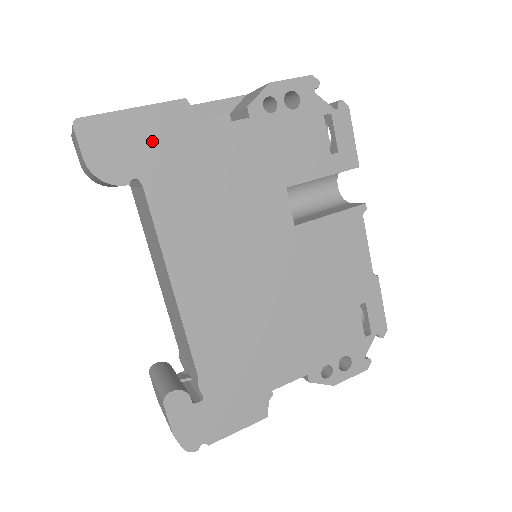
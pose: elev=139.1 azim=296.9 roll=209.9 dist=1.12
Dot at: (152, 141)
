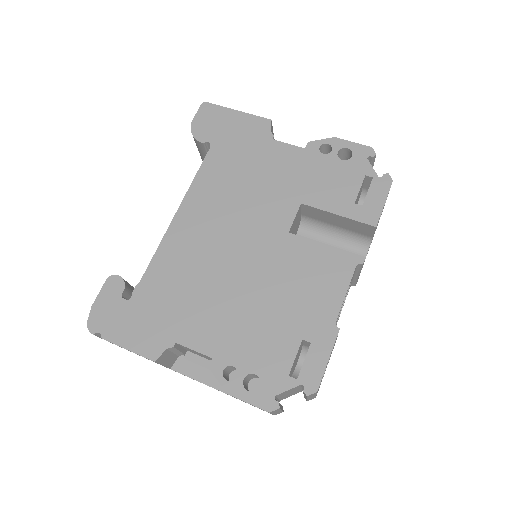
Dot at: (234, 130)
